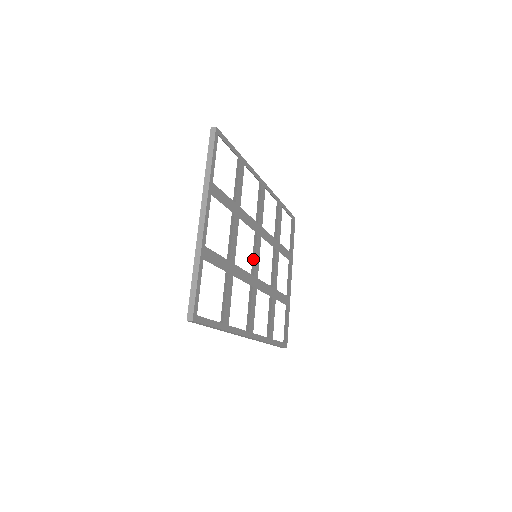
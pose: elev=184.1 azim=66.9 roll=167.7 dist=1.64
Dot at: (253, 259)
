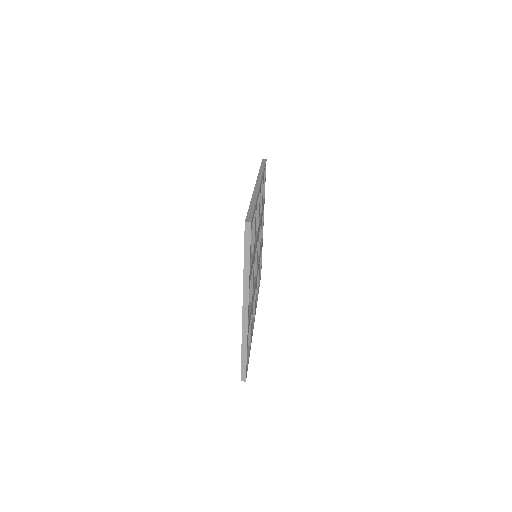
Dot at: occluded
